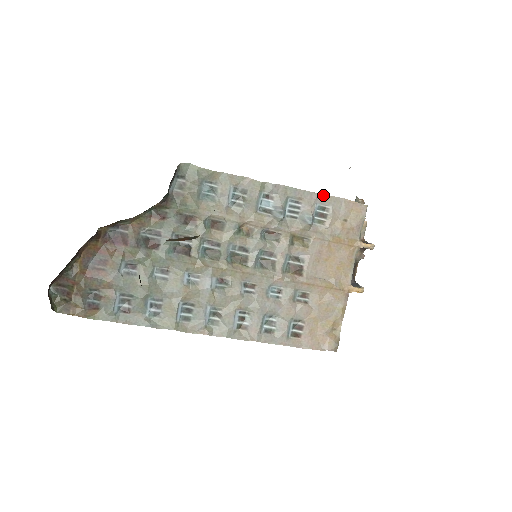
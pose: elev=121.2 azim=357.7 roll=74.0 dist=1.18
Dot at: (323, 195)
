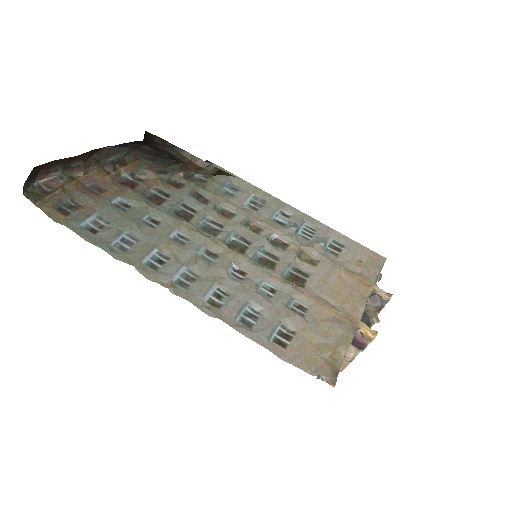
Dot at: (340, 234)
